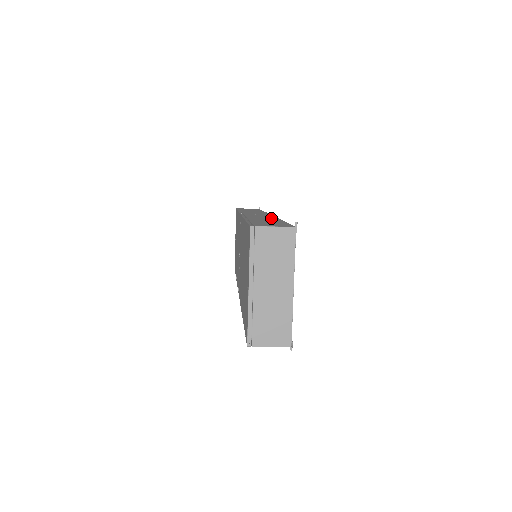
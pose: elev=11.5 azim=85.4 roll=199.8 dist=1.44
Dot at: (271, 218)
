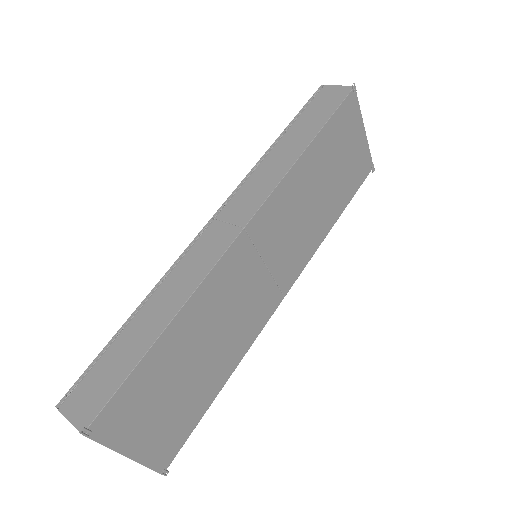
Dot at: (178, 298)
